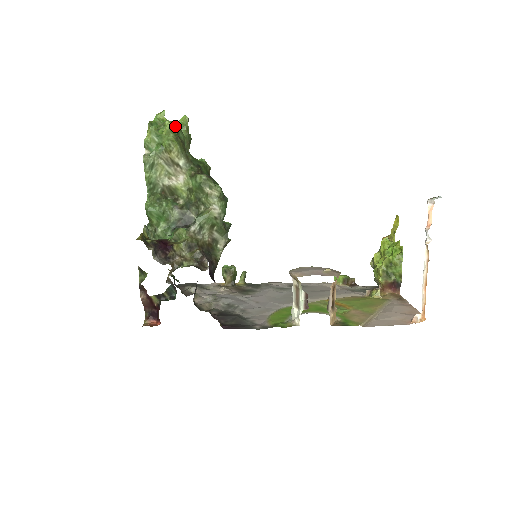
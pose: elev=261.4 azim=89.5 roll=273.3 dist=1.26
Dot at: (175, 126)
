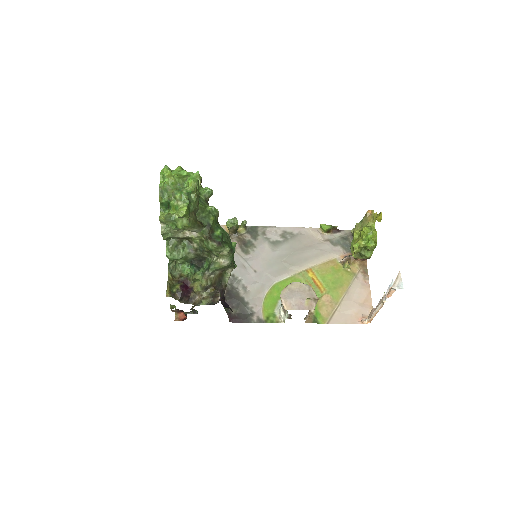
Dot at: (187, 211)
